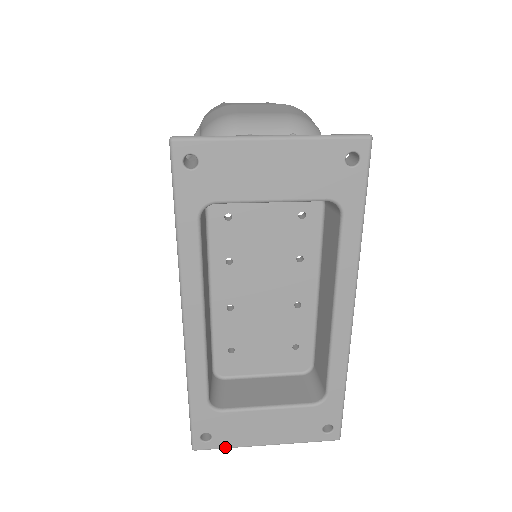
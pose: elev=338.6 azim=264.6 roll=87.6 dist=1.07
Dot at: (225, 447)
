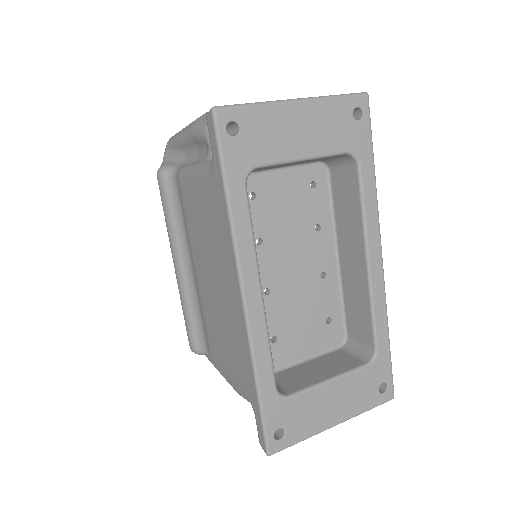
Dot at: (299, 441)
